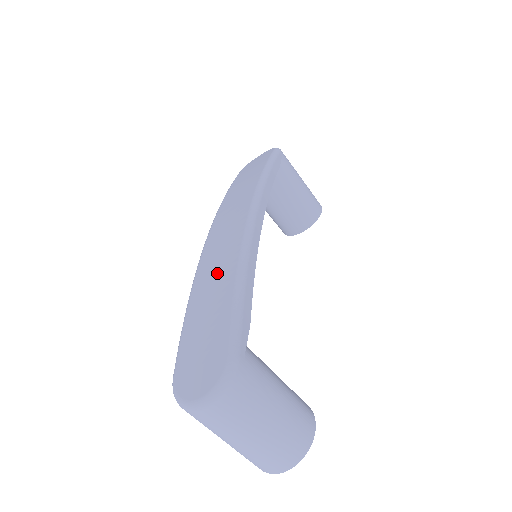
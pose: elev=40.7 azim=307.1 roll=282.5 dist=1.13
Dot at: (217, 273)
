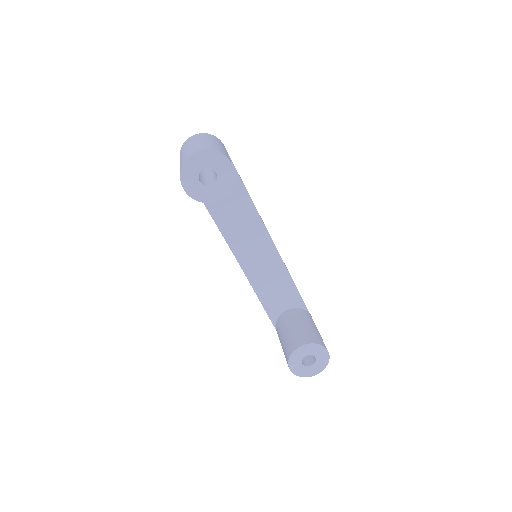
Dot at: occluded
